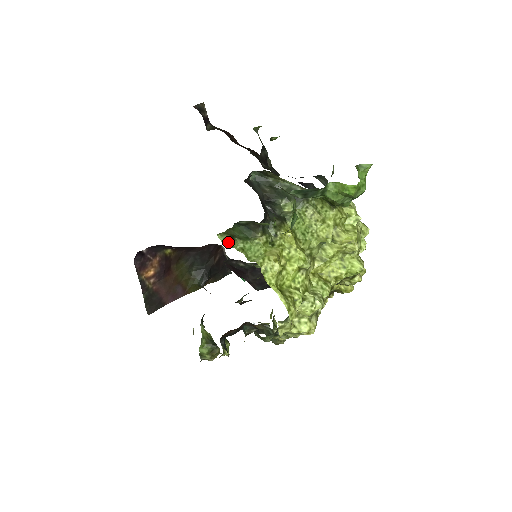
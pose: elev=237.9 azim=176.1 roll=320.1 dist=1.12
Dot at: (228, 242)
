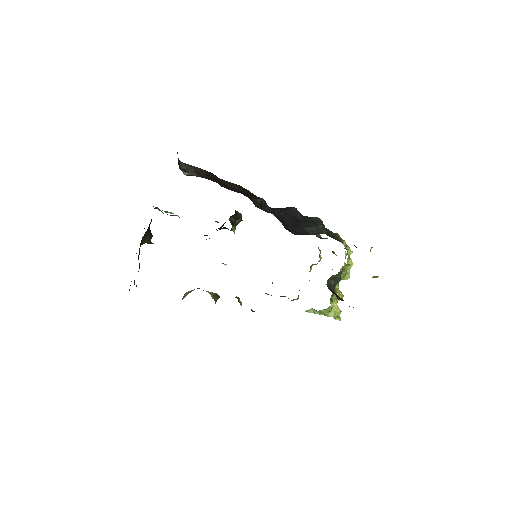
Dot at: (309, 310)
